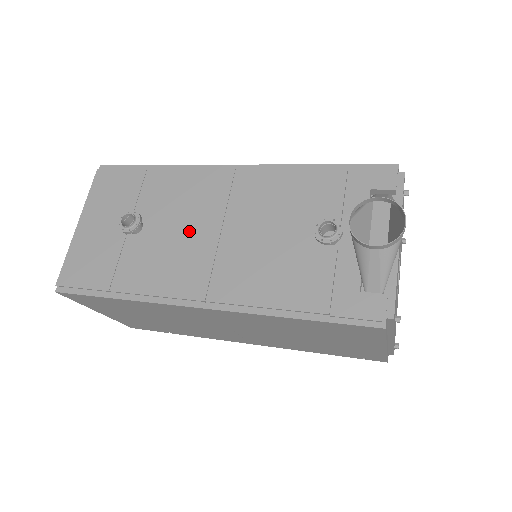
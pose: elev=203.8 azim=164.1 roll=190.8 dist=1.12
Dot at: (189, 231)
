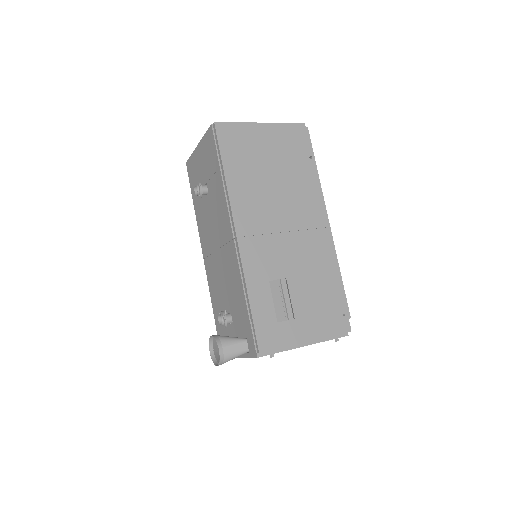
Dot at: (213, 229)
